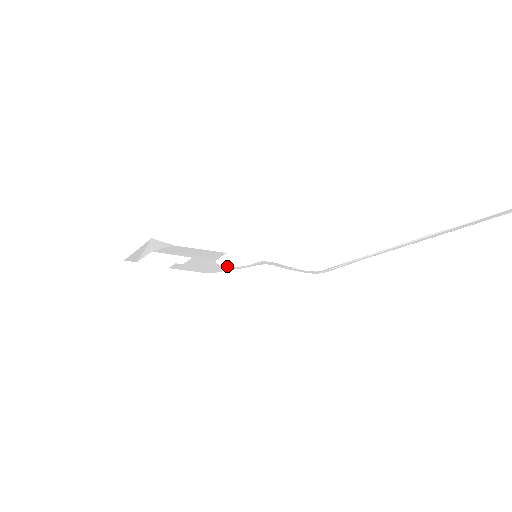
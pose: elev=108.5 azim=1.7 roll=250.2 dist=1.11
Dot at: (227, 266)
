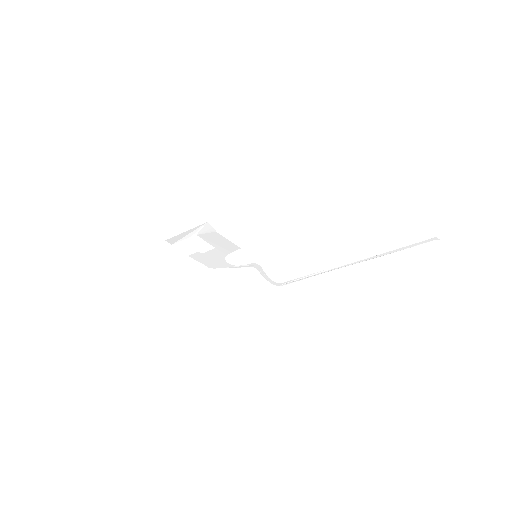
Dot at: (228, 263)
